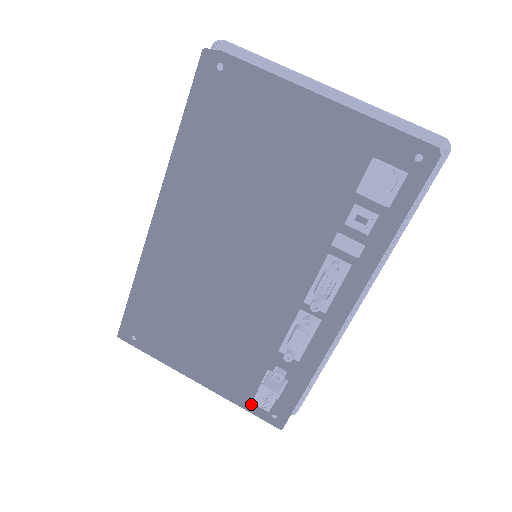
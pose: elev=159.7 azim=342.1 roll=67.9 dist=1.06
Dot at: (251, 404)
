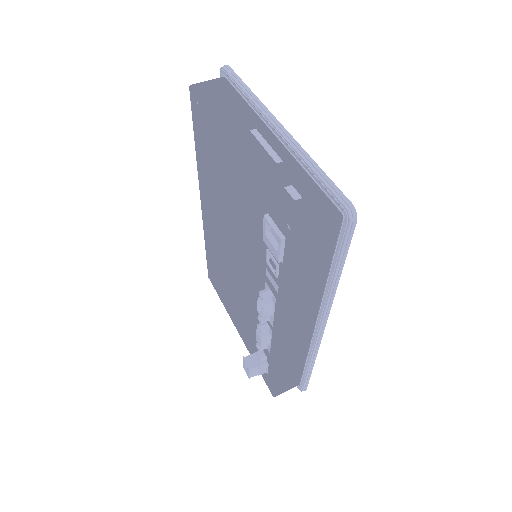
Dot at: occluded
